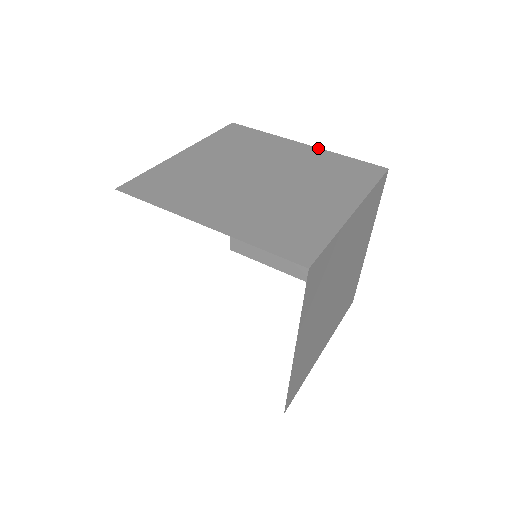
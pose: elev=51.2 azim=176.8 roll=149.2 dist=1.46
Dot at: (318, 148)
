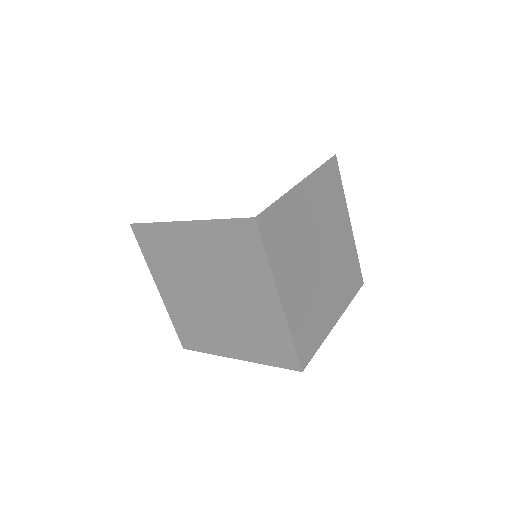
Dot at: (308, 177)
